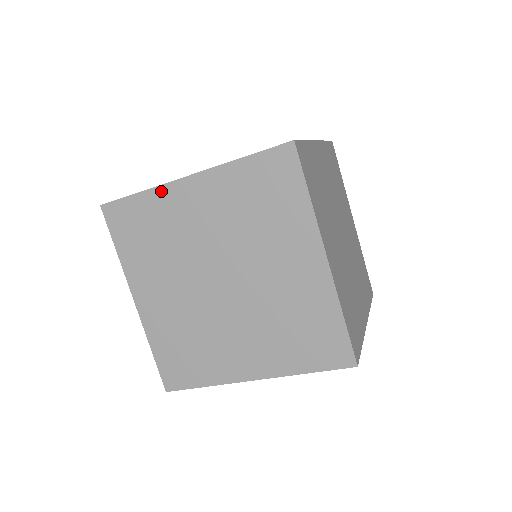
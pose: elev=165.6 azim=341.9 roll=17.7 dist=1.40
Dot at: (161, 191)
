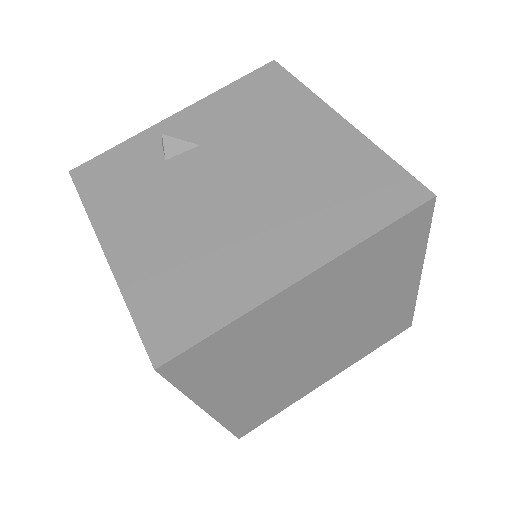
Dot at: (259, 310)
